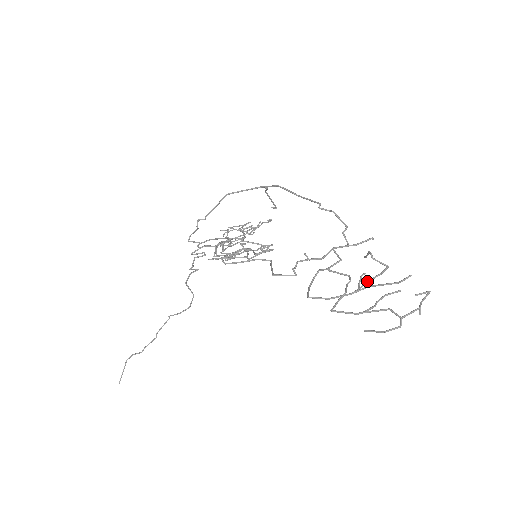
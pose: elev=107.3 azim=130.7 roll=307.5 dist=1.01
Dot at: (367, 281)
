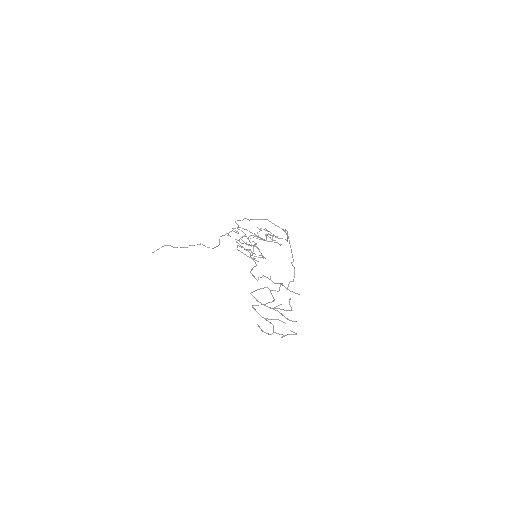
Dot at: (279, 308)
